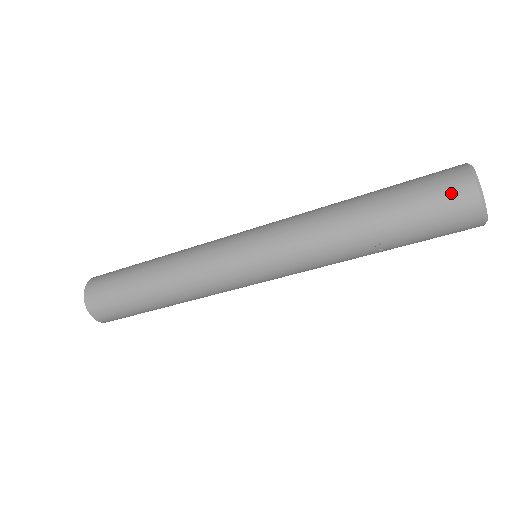
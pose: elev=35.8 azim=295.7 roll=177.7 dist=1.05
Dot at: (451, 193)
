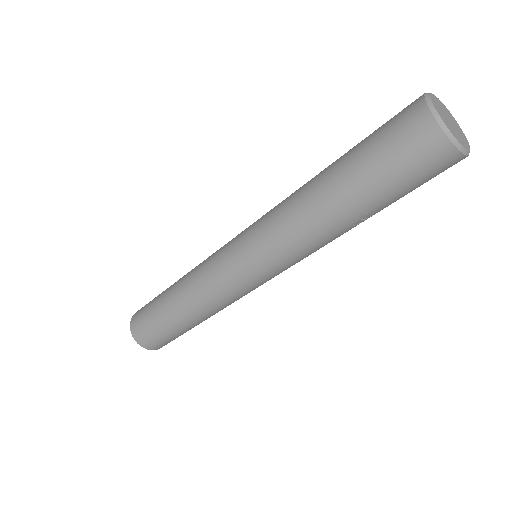
Dot at: (415, 145)
